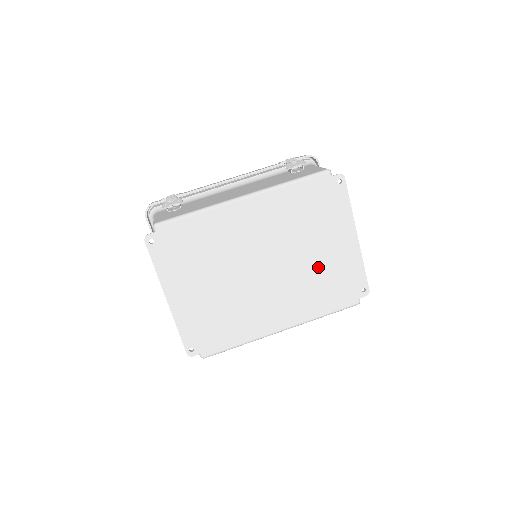
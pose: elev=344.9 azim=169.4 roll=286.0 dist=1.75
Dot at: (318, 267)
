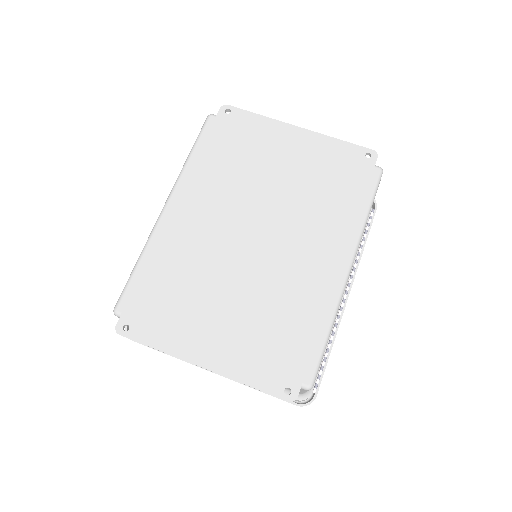
Dot at: (301, 184)
